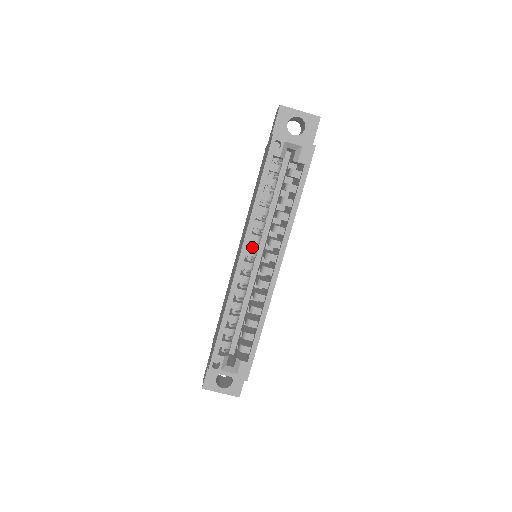
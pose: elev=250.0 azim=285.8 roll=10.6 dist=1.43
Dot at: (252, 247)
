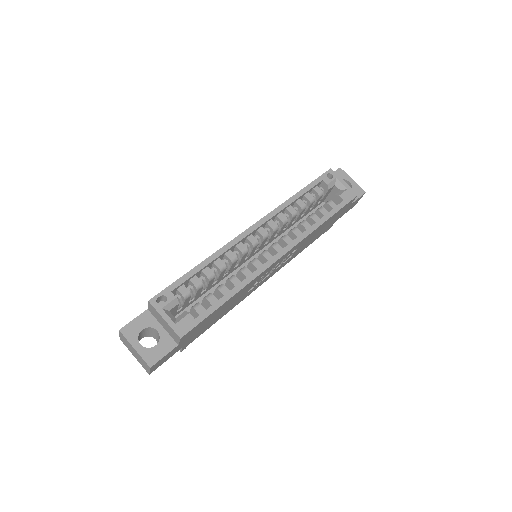
Dot at: (265, 231)
